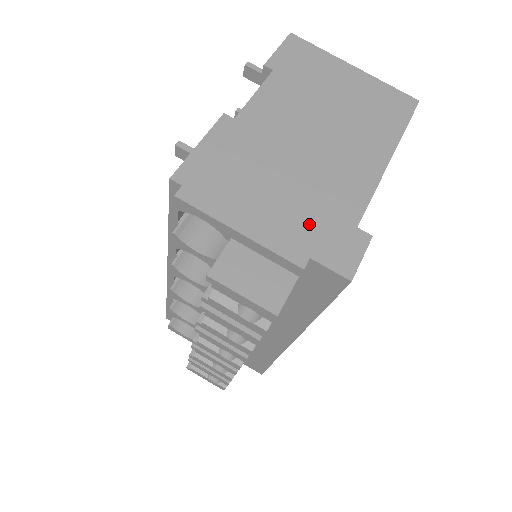
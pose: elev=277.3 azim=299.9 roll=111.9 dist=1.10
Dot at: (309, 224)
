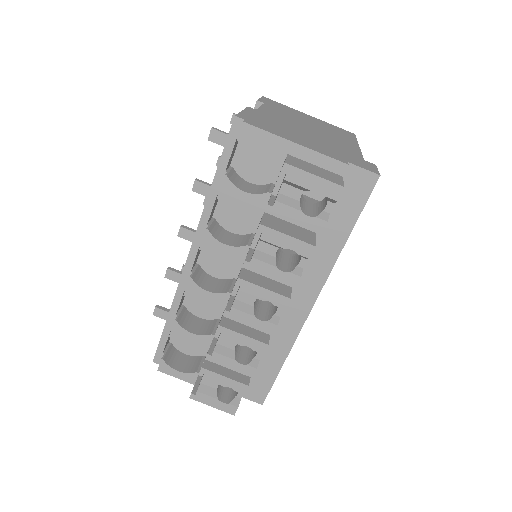
Dot at: (336, 152)
